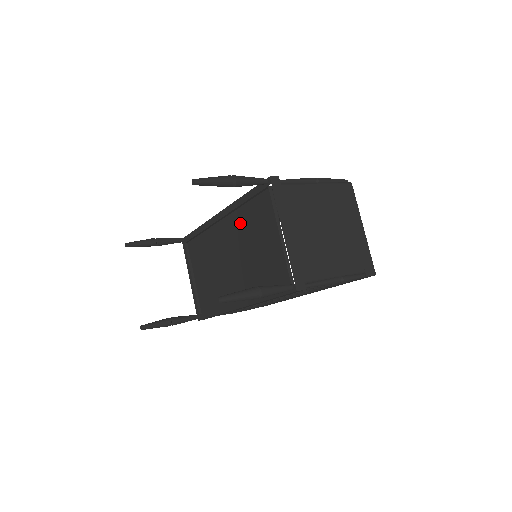
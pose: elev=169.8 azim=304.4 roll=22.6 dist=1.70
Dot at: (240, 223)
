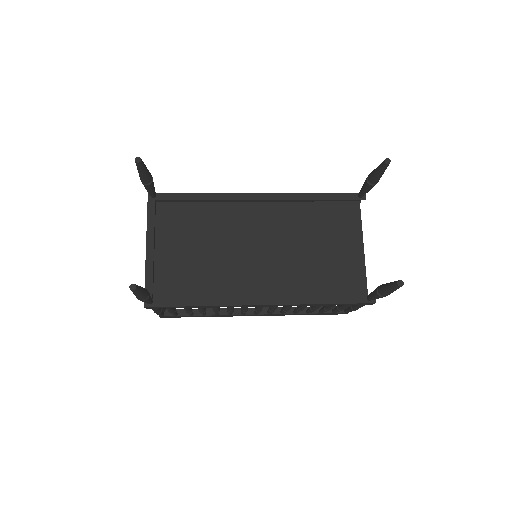
Dot at: (295, 216)
